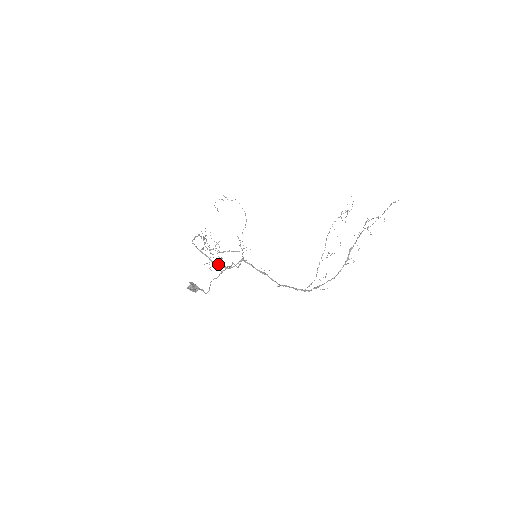
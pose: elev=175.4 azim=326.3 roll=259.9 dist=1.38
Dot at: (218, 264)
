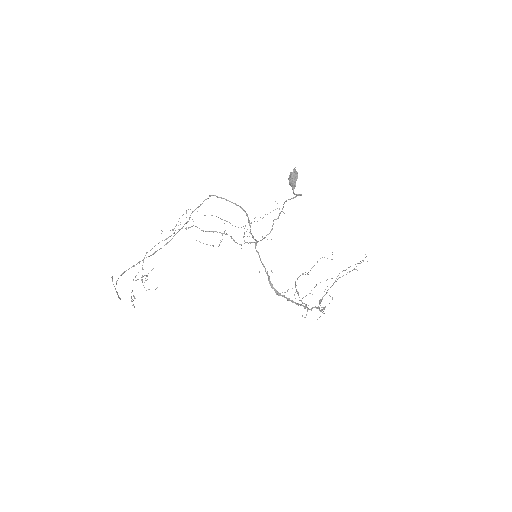
Dot at: (249, 221)
